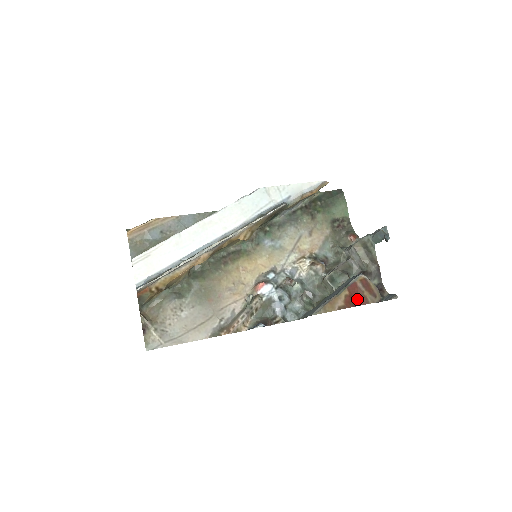
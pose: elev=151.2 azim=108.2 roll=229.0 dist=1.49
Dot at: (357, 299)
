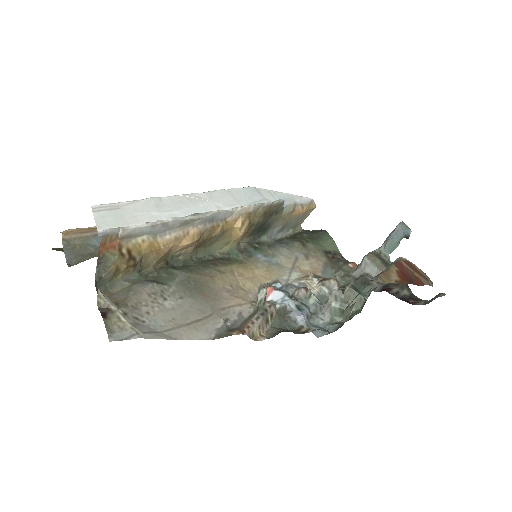
Dot at: (410, 278)
